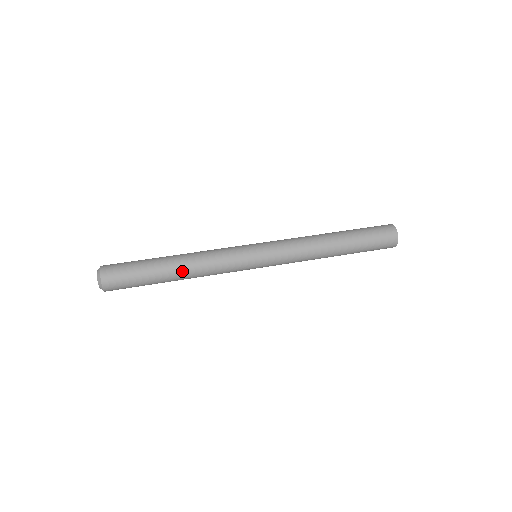
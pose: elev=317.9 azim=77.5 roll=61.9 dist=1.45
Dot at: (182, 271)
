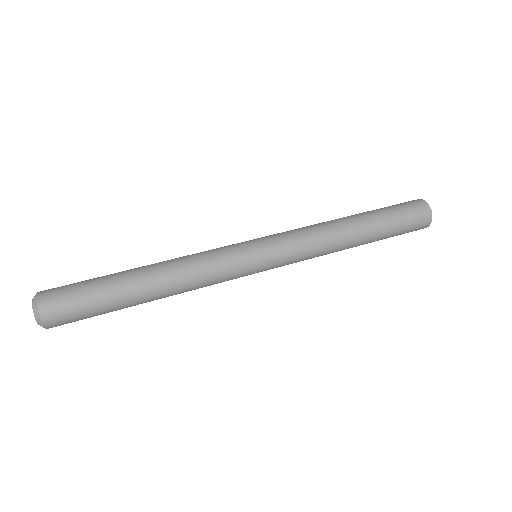
Dot at: (160, 296)
